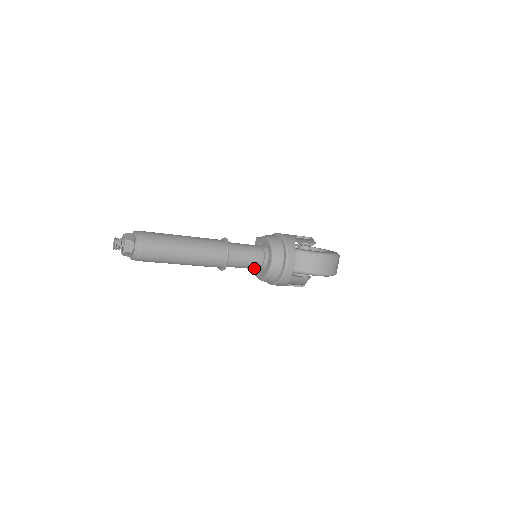
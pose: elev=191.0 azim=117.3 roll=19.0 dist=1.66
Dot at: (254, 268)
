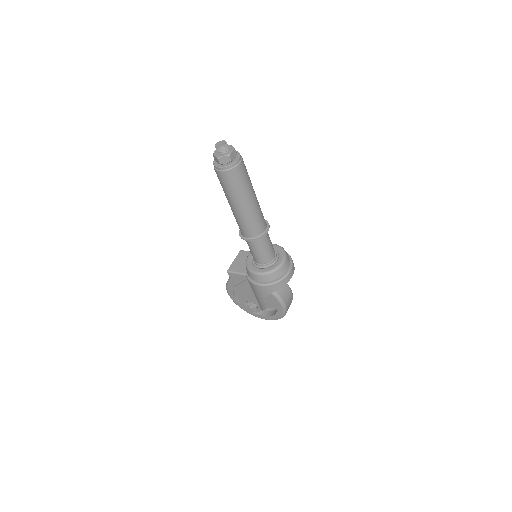
Dot at: (263, 260)
